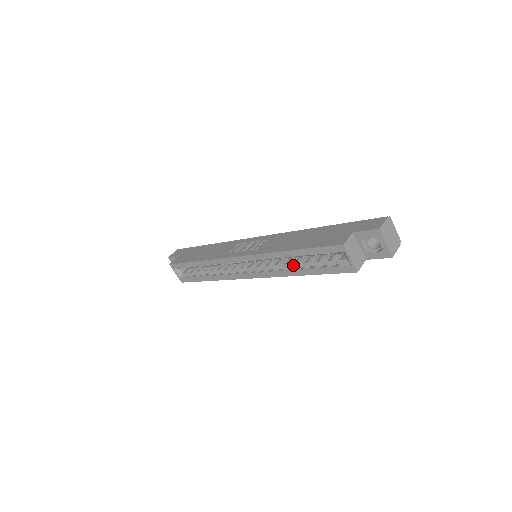
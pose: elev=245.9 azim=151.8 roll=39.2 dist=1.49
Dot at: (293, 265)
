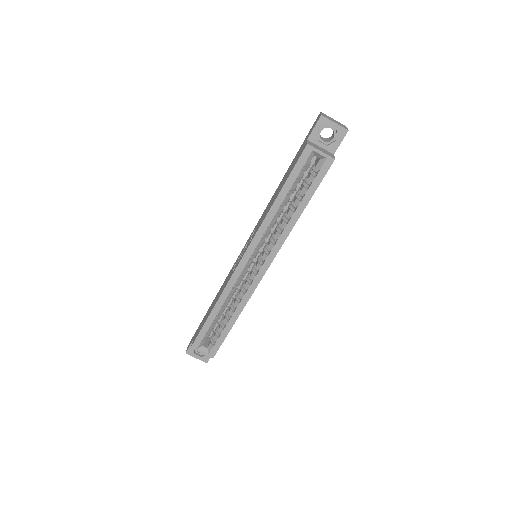
Dot at: (288, 215)
